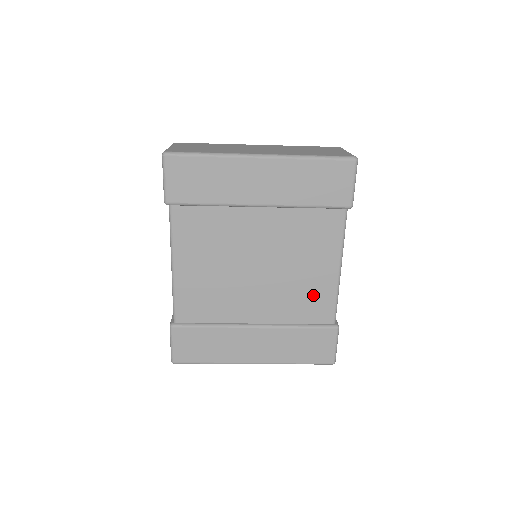
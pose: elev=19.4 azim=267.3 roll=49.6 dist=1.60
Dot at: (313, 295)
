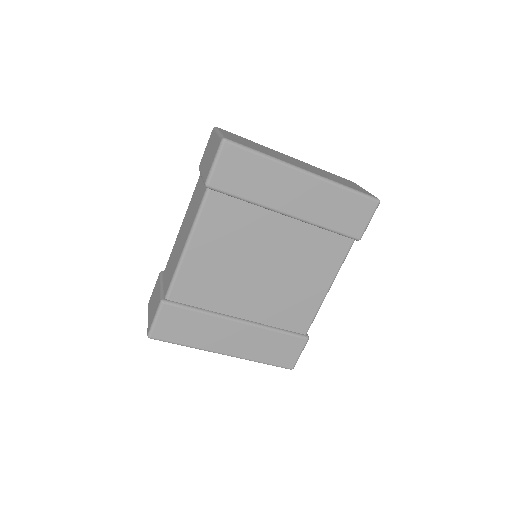
Dot at: (299, 305)
